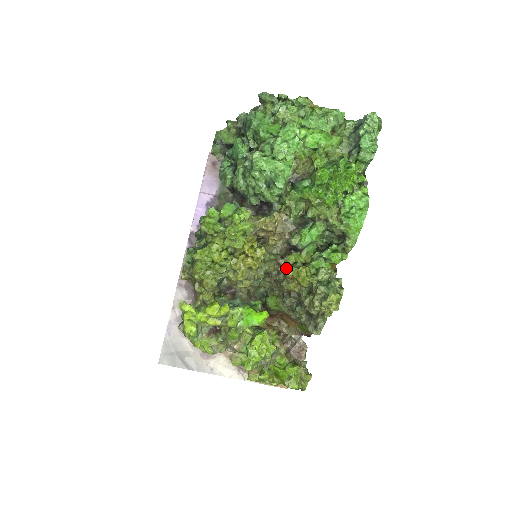
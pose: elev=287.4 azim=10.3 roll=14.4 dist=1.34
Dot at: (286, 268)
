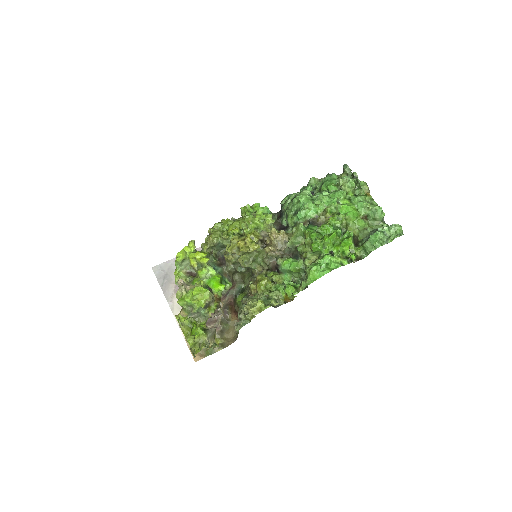
Dot at: (261, 274)
